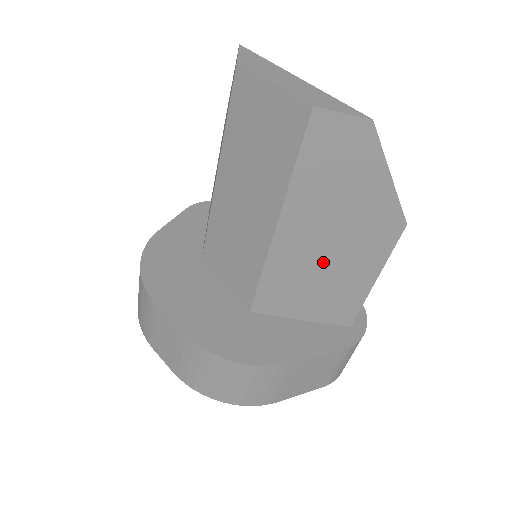
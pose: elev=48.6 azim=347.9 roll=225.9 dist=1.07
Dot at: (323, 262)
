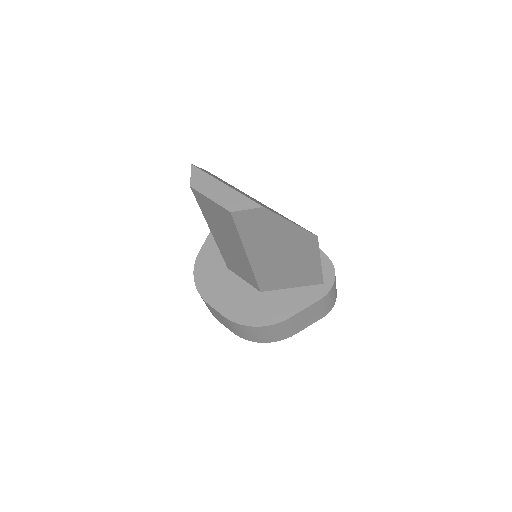
Dot at: (284, 263)
